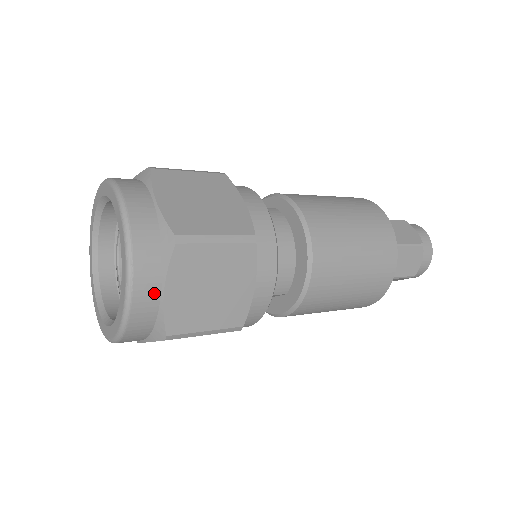
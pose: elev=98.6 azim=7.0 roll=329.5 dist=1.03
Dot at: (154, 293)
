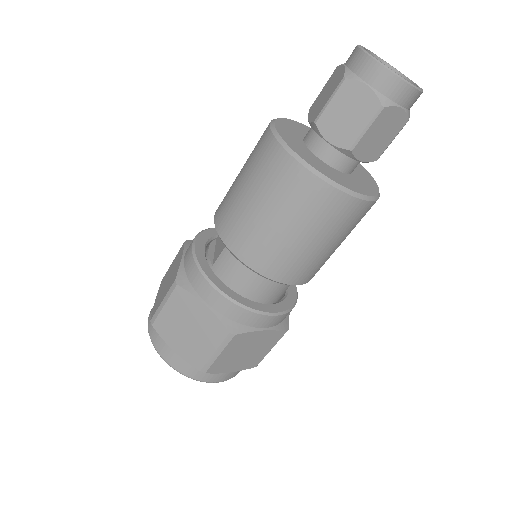
Dot at: (227, 374)
